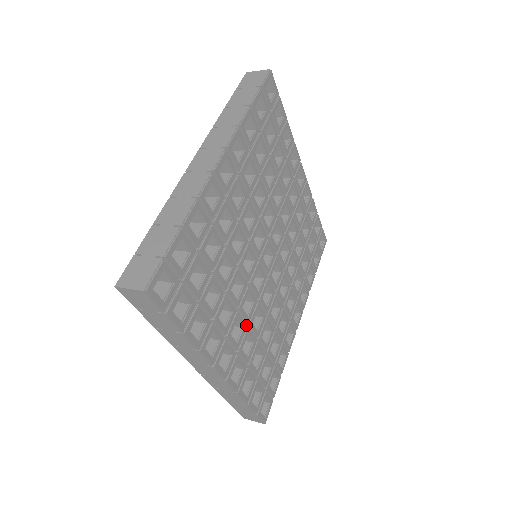
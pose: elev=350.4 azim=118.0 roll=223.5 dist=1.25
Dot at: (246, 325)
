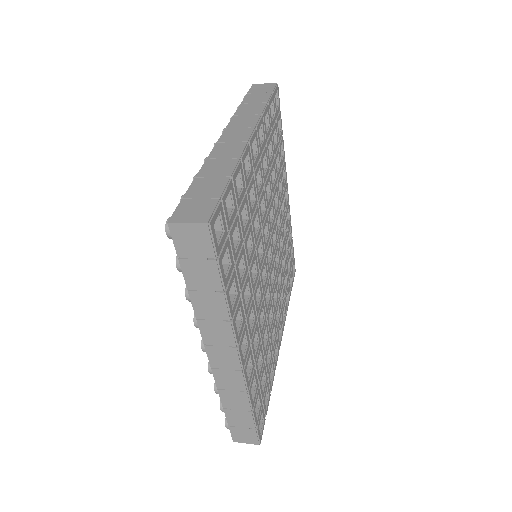
Dot at: (256, 317)
